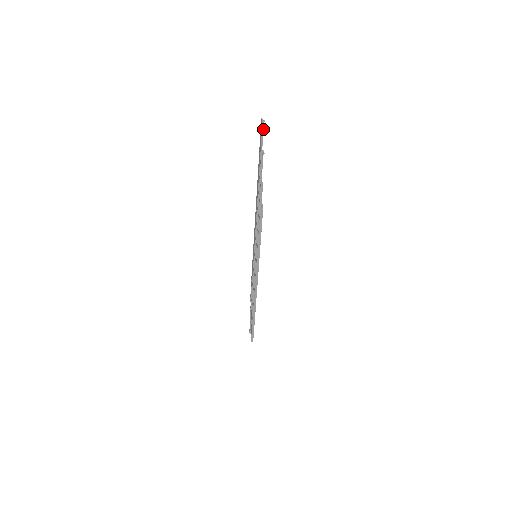
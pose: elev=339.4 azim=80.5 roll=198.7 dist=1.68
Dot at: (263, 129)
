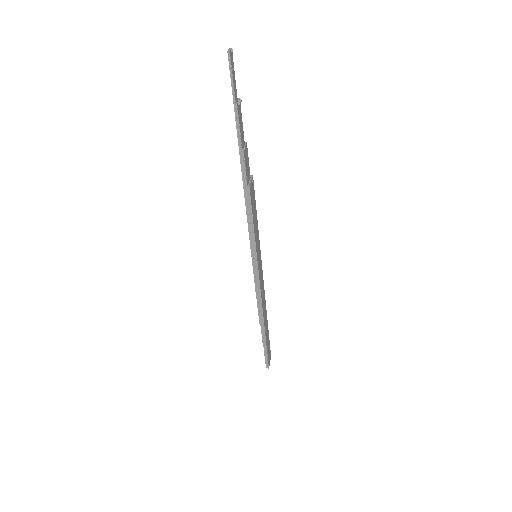
Dot at: (231, 64)
